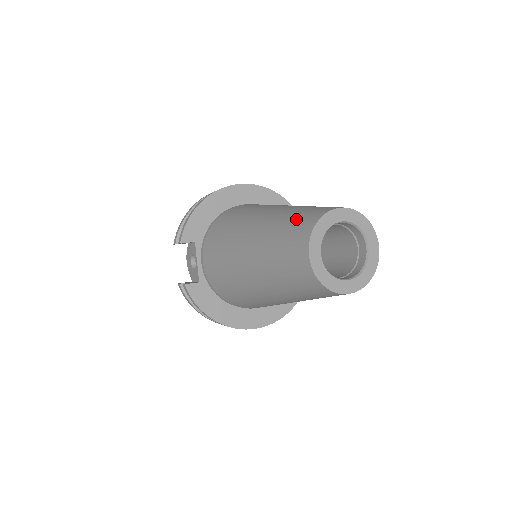
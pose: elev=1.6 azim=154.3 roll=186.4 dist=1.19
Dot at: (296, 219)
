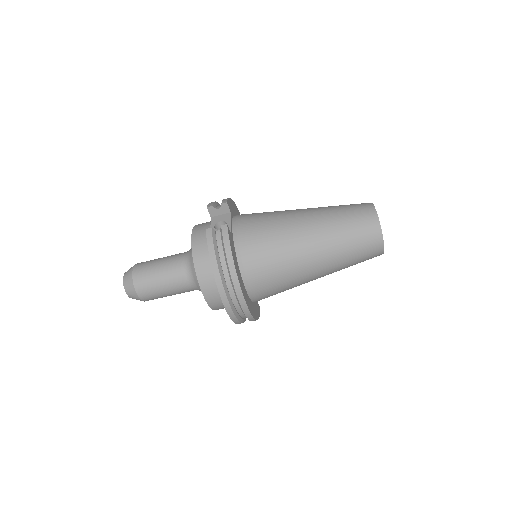
Dot at: occluded
